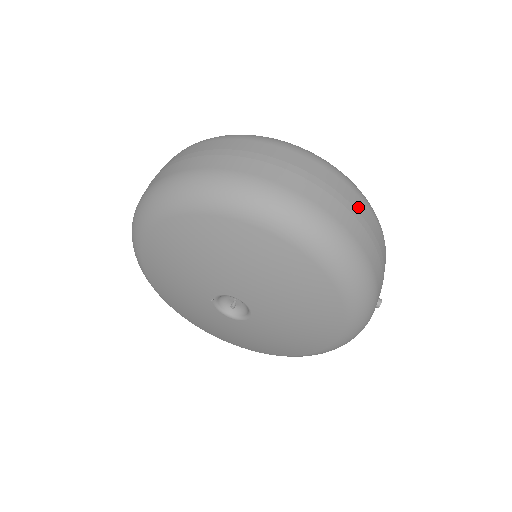
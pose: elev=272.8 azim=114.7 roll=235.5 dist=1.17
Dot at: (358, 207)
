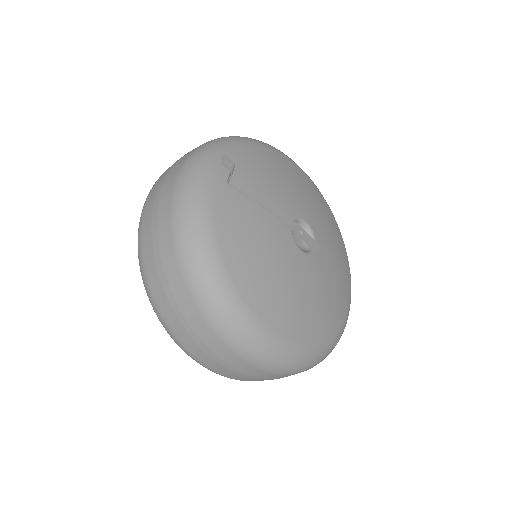
Dot at: occluded
